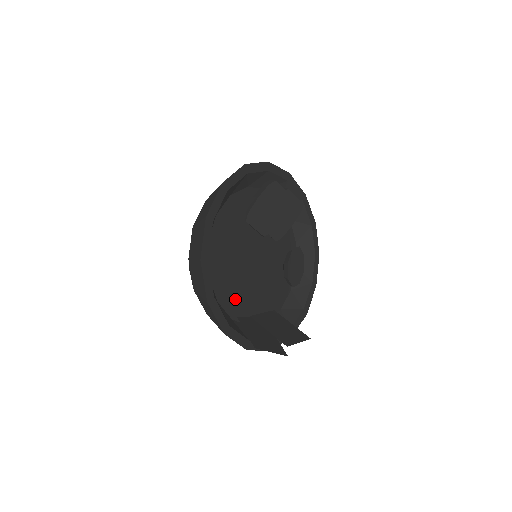
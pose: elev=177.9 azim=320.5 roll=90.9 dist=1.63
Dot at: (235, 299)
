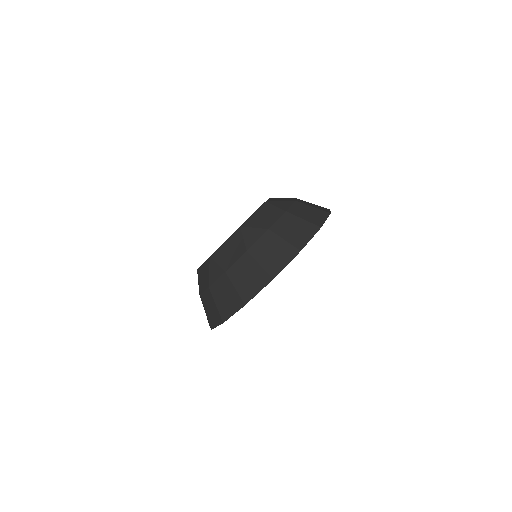
Dot at: occluded
